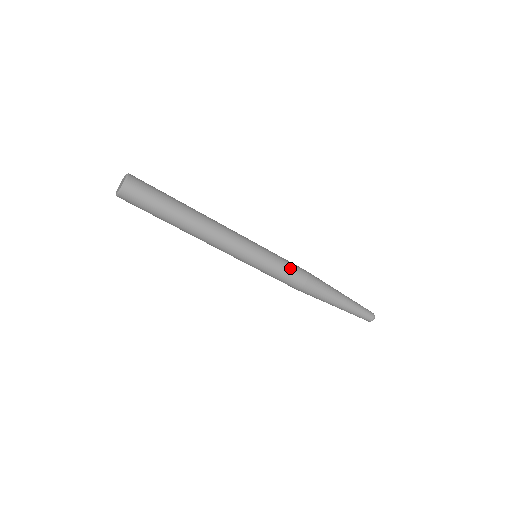
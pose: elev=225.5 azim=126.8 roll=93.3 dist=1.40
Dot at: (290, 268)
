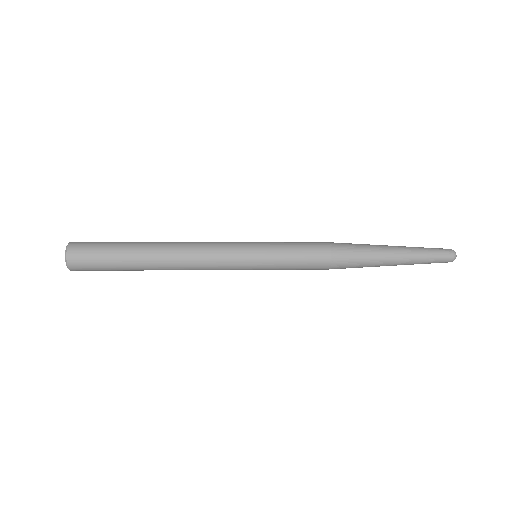
Dot at: (302, 262)
